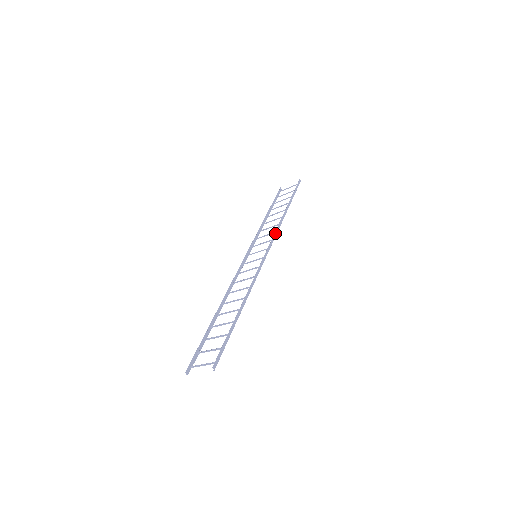
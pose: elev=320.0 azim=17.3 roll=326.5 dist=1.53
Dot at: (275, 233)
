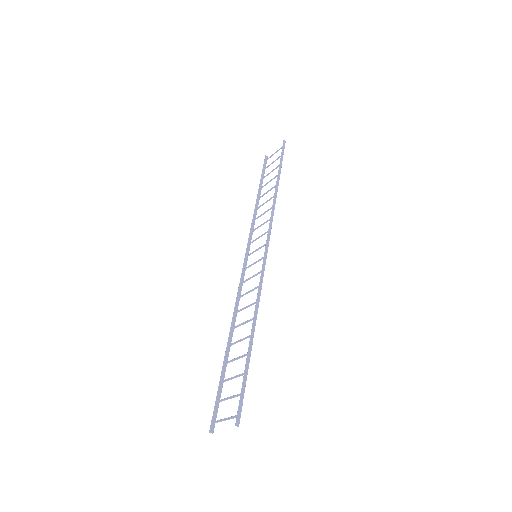
Dot at: (270, 221)
